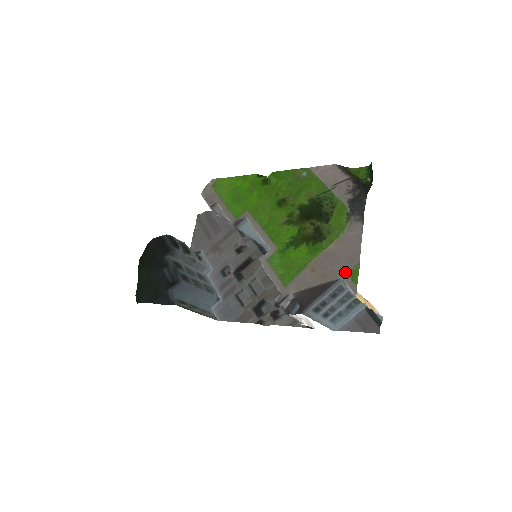
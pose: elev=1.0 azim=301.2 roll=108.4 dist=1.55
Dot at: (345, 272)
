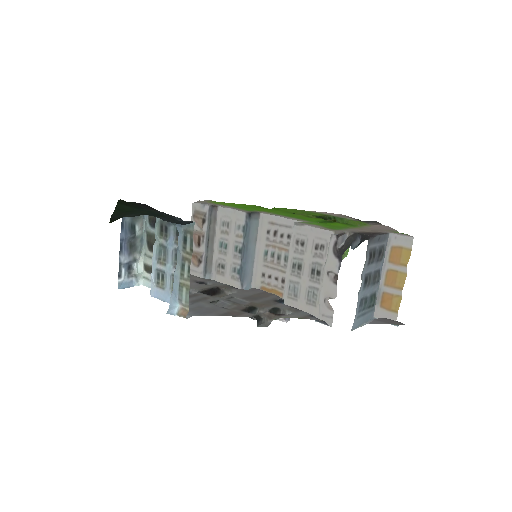
Dot at: (390, 231)
